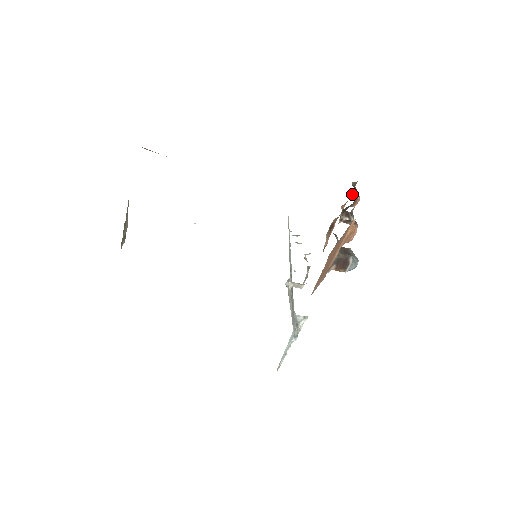
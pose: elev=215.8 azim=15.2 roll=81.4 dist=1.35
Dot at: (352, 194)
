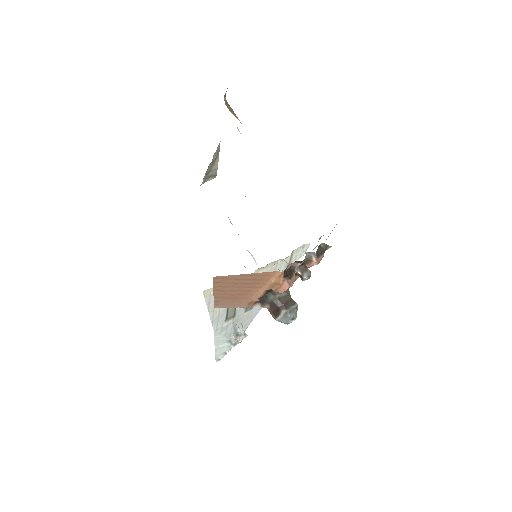
Dot at: occluded
